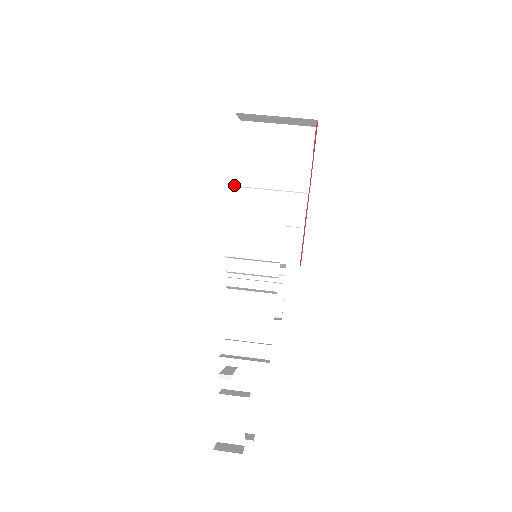
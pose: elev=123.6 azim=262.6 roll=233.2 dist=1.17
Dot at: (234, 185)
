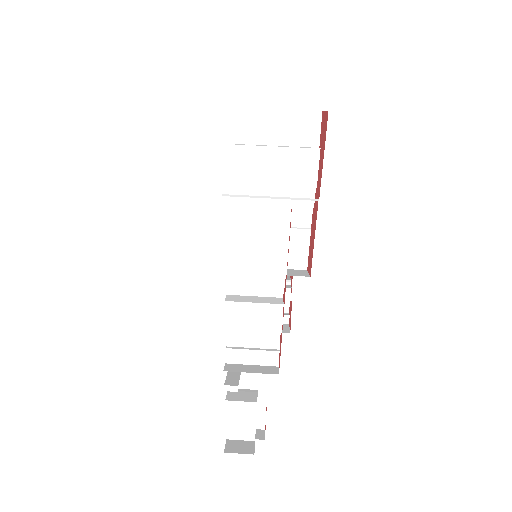
Dot at: occluded
